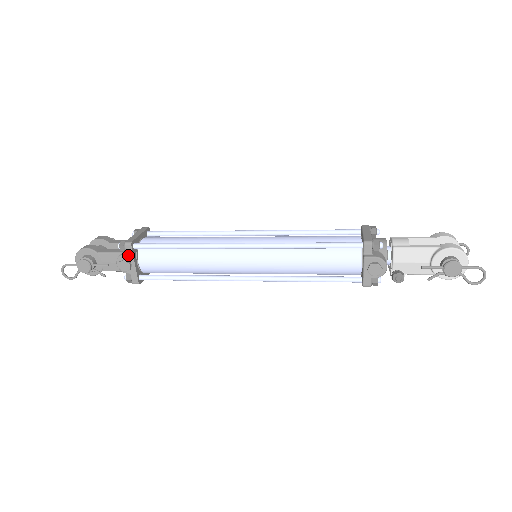
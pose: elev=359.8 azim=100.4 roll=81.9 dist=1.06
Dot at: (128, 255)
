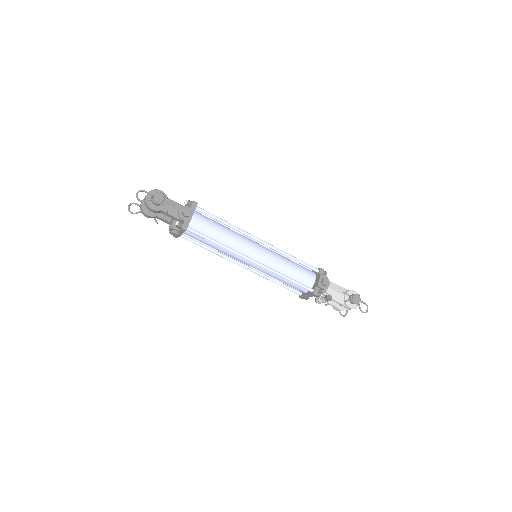
Dot at: (191, 208)
